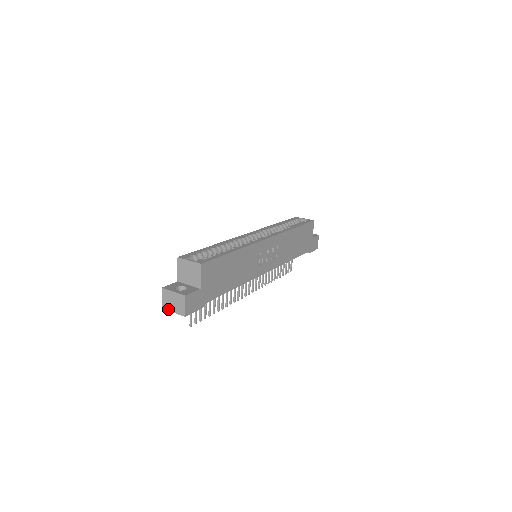
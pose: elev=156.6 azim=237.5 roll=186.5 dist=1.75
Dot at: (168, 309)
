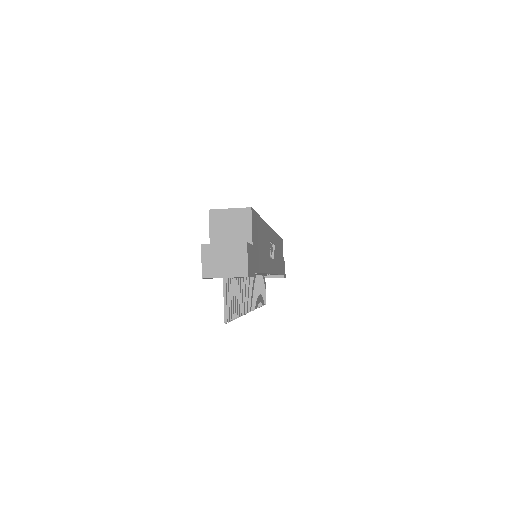
Dot at: (215, 275)
